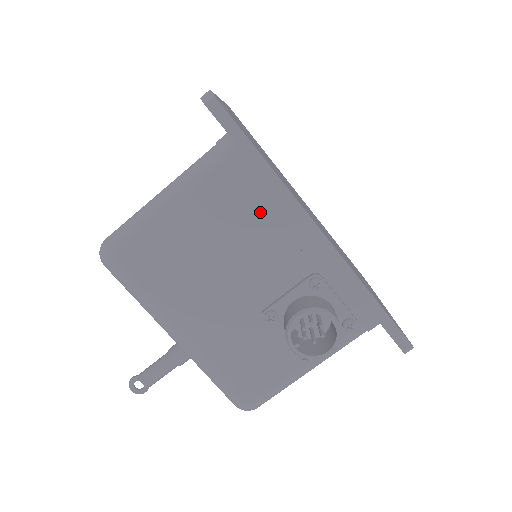
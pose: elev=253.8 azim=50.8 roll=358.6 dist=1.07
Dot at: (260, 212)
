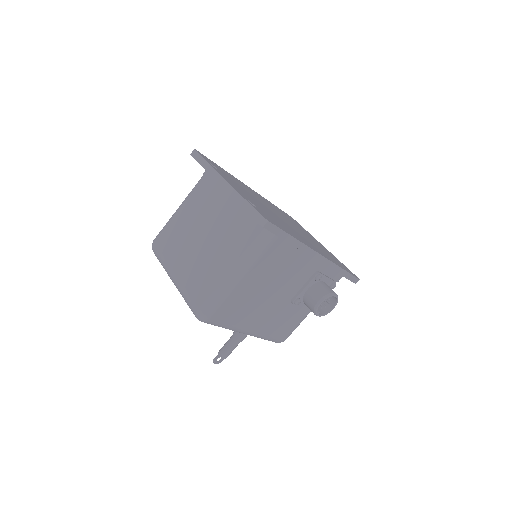
Dot at: (290, 259)
